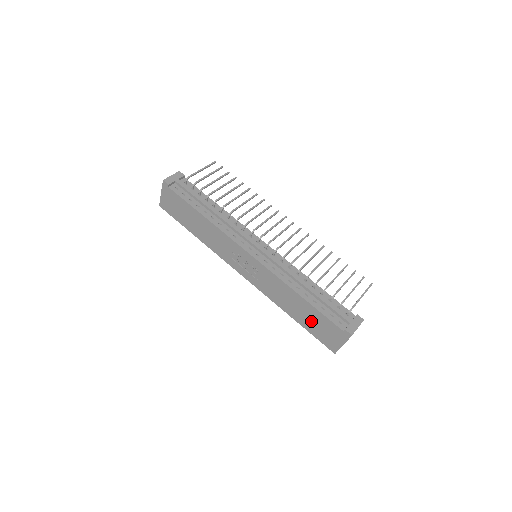
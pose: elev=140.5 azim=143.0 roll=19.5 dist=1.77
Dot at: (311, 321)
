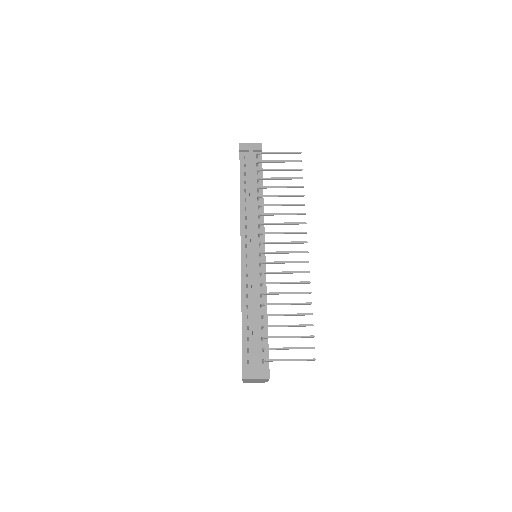
Dot at: occluded
